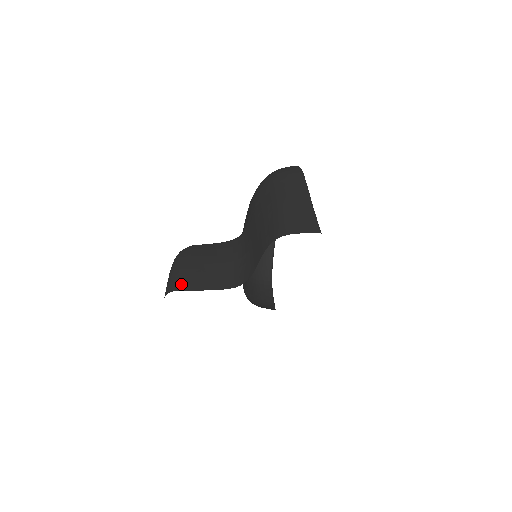
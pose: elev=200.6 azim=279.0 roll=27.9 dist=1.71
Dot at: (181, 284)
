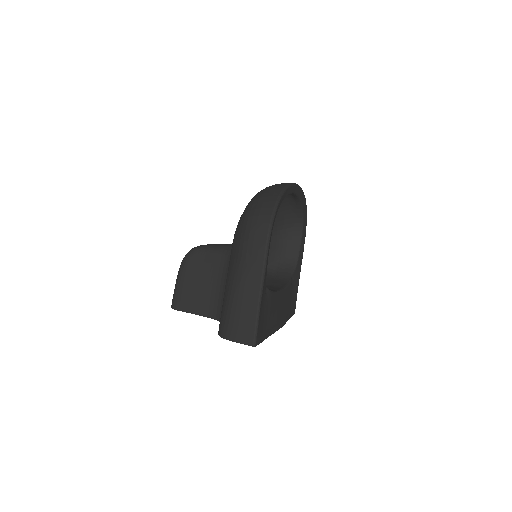
Dot at: (179, 304)
